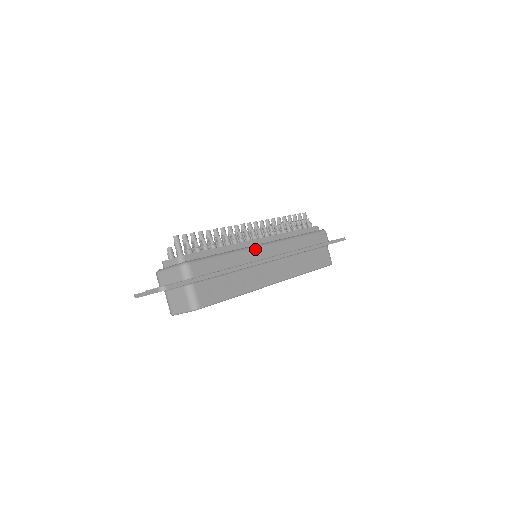
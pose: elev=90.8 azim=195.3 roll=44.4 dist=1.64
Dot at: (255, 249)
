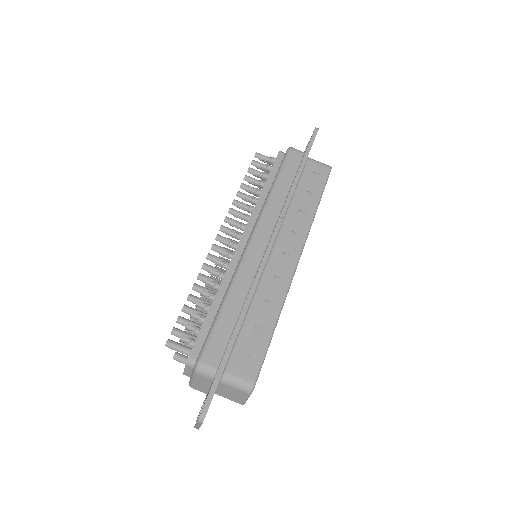
Dot at: (244, 262)
